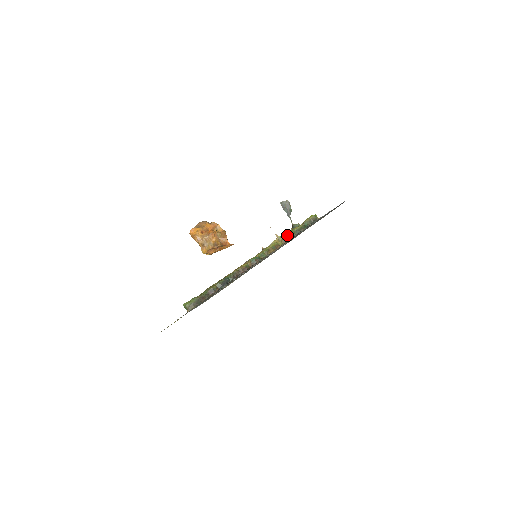
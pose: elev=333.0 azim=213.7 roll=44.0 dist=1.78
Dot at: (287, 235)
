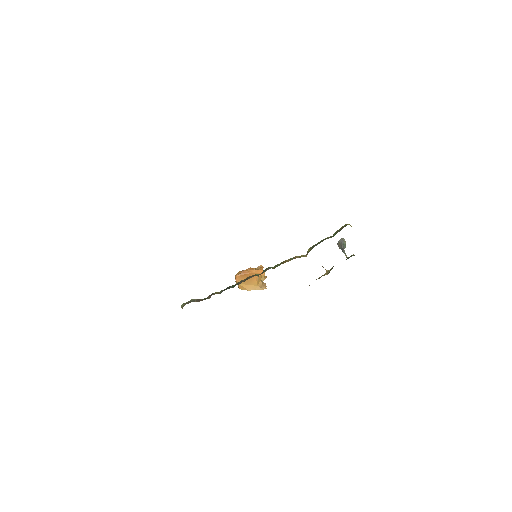
Dot at: (311, 247)
